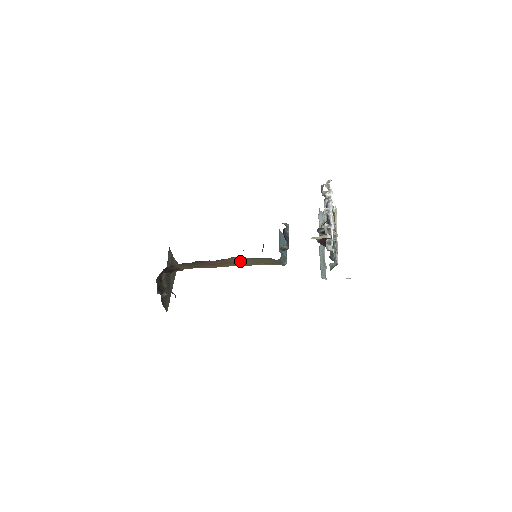
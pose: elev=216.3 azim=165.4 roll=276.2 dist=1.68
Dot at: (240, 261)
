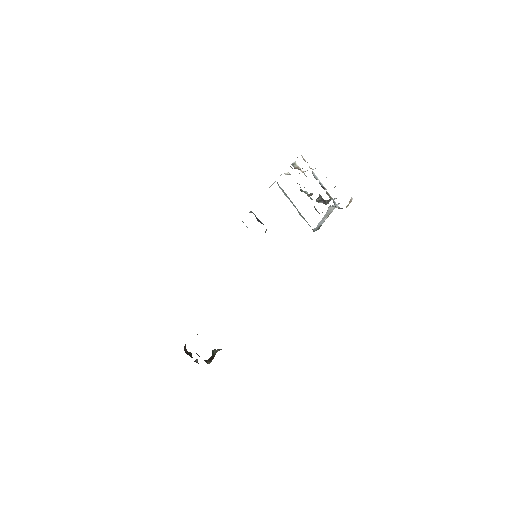
Dot at: occluded
